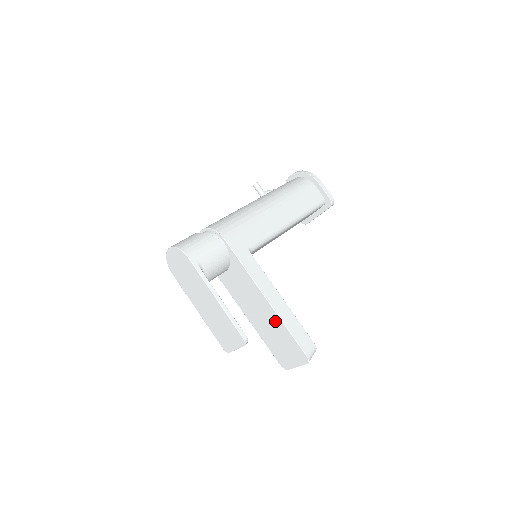
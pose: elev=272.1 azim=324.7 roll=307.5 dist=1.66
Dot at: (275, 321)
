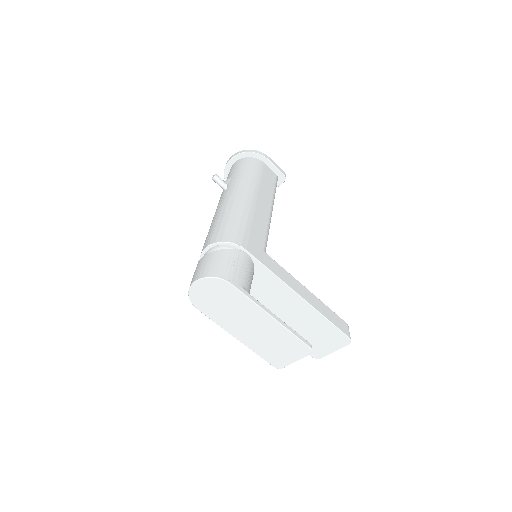
Dot at: (311, 316)
